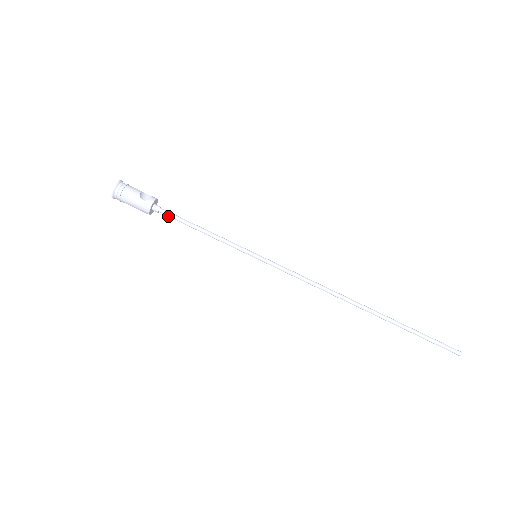
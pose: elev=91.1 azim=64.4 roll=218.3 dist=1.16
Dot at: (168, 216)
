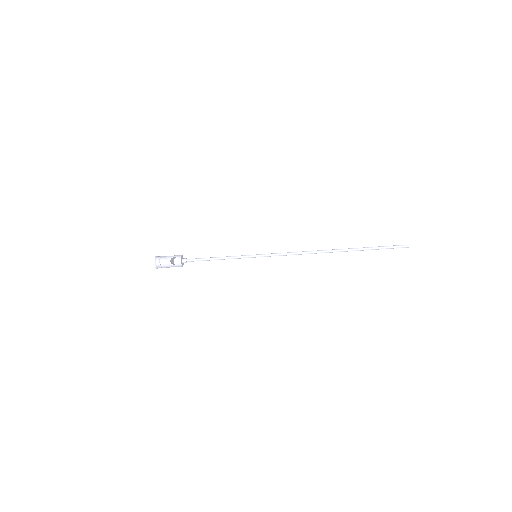
Dot at: occluded
